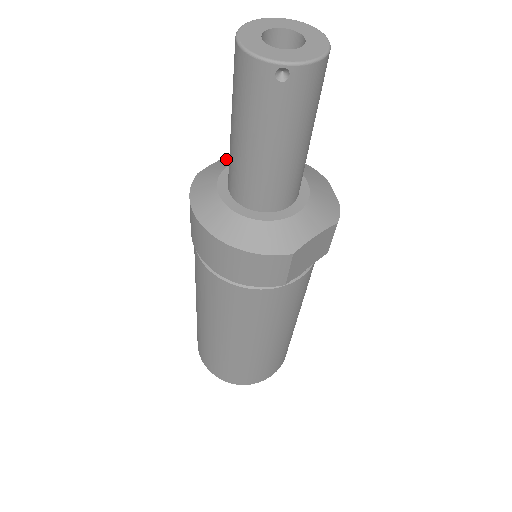
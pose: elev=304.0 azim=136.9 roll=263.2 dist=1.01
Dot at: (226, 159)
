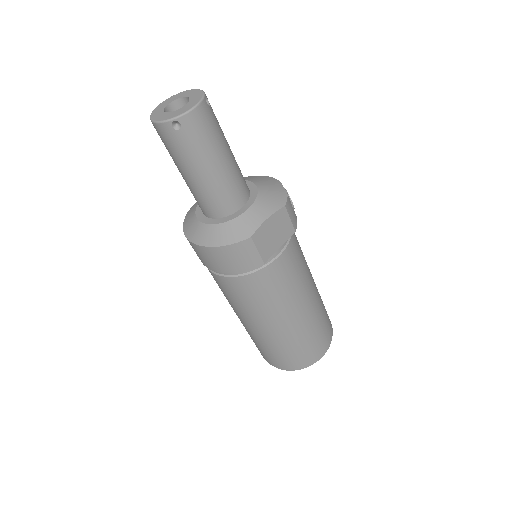
Dot at: occluded
